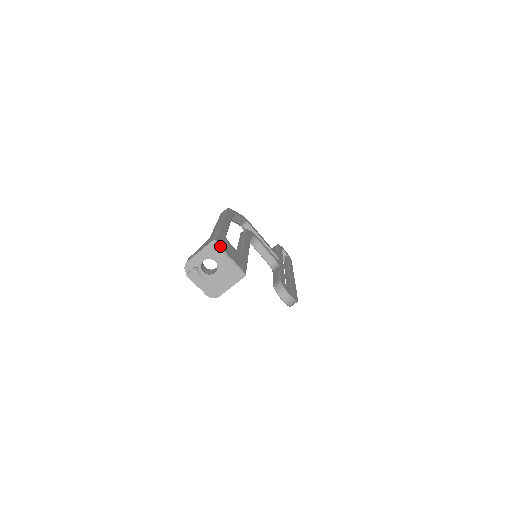
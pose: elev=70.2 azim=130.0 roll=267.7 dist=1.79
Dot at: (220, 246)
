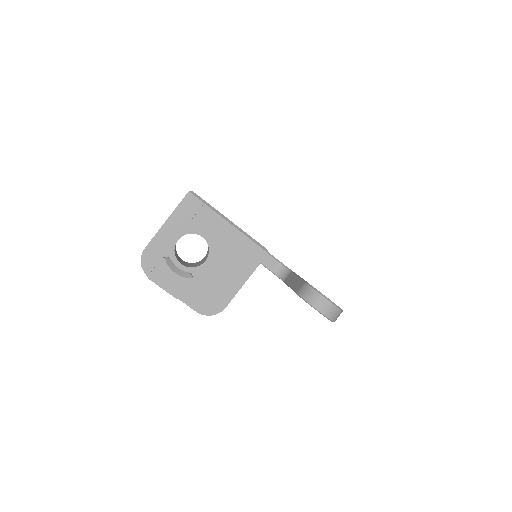
Dot at: (205, 202)
